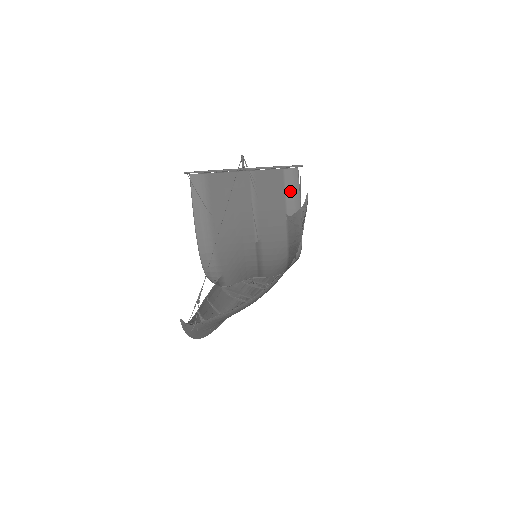
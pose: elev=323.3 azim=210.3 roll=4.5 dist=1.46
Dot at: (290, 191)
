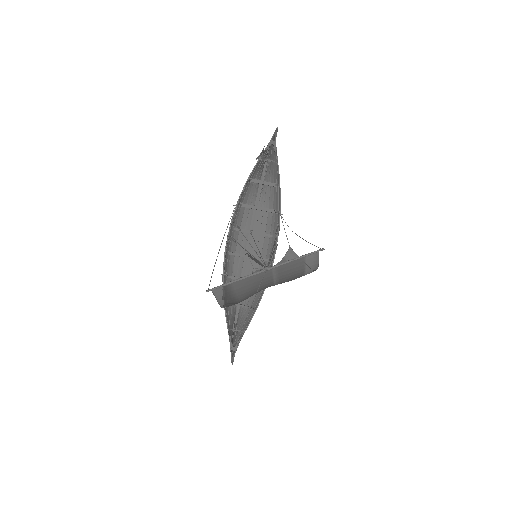
Dot at: (310, 266)
